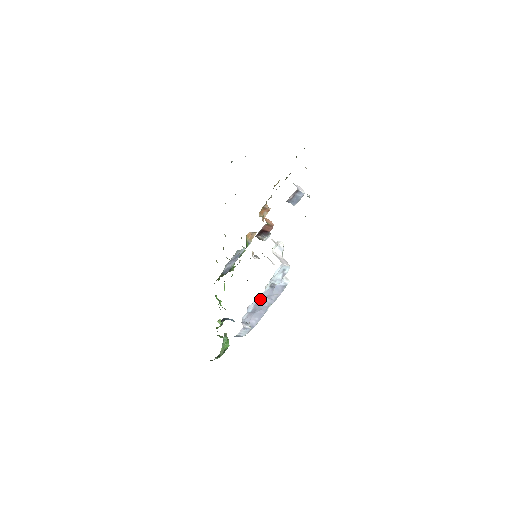
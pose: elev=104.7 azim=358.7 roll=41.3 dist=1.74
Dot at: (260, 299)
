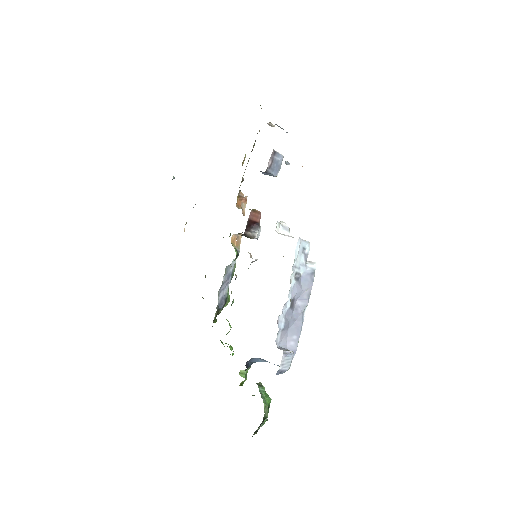
Dot at: (290, 300)
